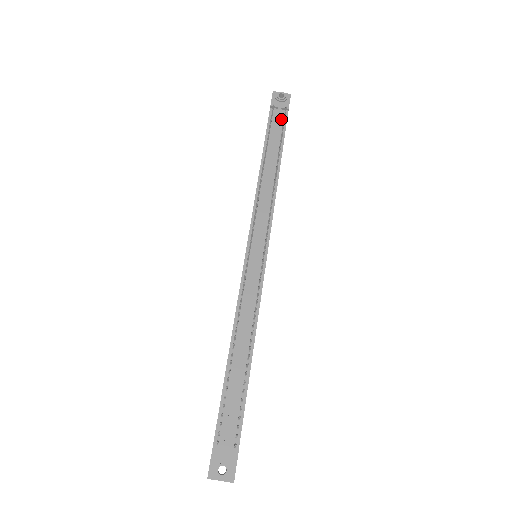
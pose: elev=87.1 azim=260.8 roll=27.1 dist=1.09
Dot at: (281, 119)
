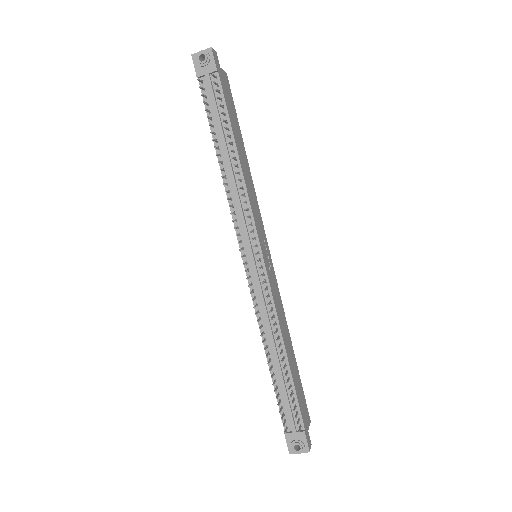
Dot at: (215, 88)
